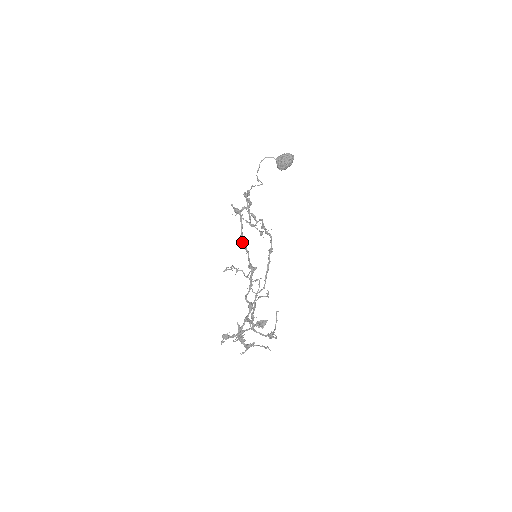
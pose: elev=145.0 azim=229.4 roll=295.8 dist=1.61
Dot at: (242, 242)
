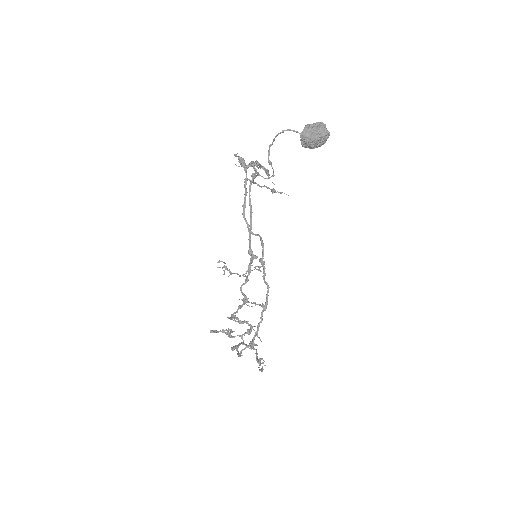
Dot at: (244, 215)
